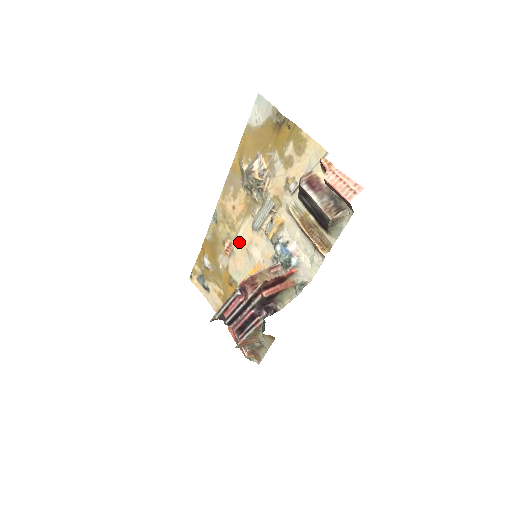
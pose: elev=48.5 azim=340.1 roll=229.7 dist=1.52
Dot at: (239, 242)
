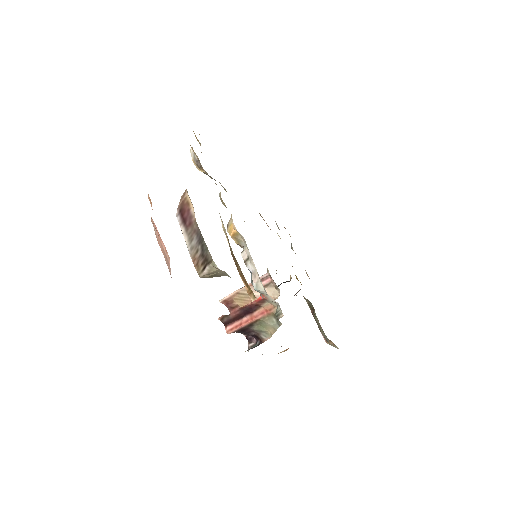
Dot at: occluded
